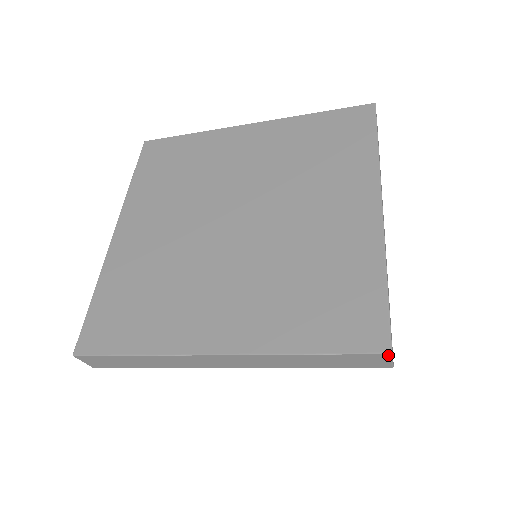
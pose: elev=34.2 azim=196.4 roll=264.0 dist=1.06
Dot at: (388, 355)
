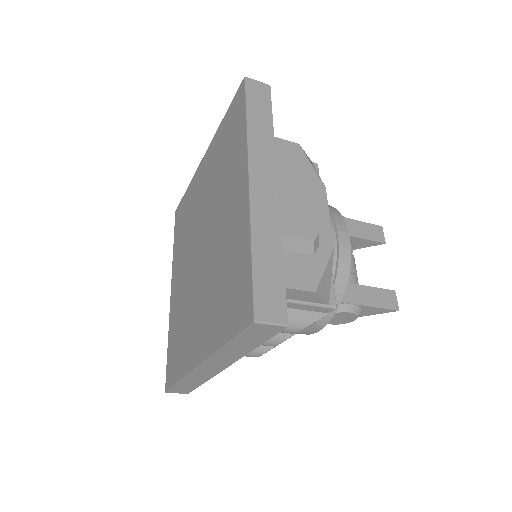
Dot at: (255, 324)
